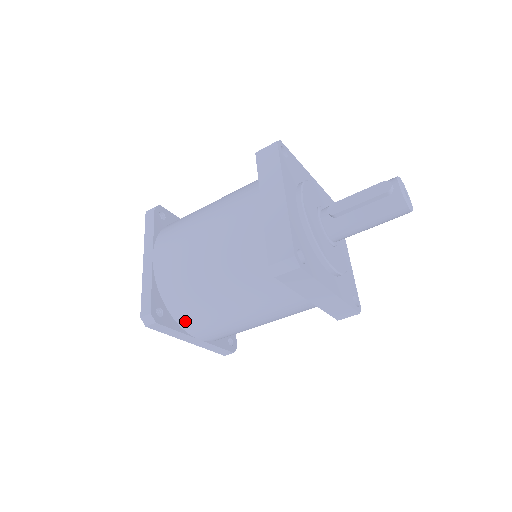
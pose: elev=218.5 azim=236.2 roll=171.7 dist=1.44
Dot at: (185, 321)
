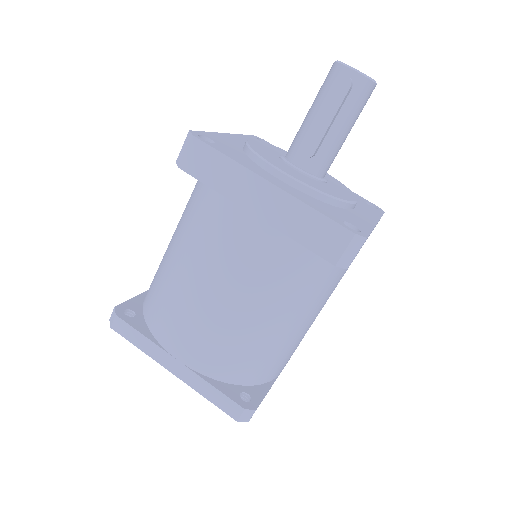
Dot at: (266, 376)
